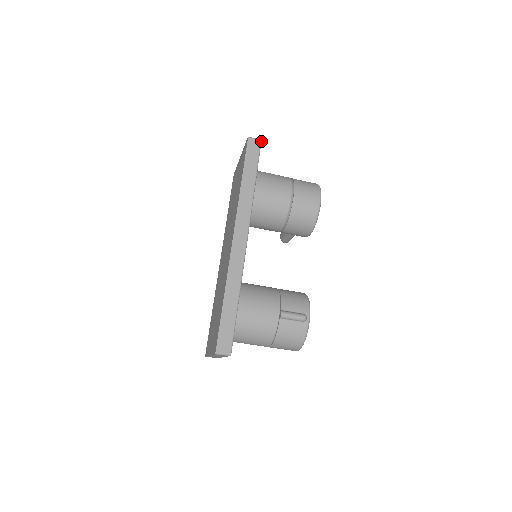
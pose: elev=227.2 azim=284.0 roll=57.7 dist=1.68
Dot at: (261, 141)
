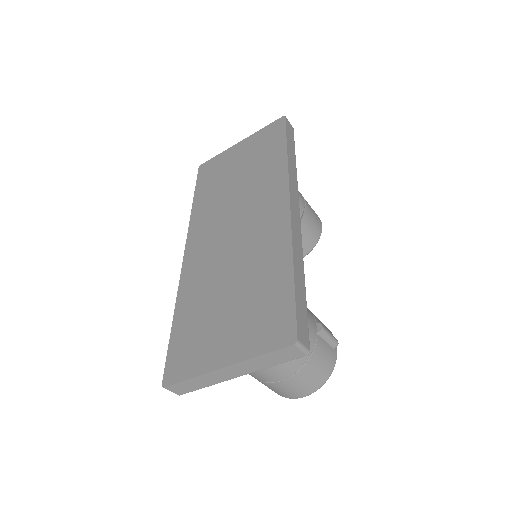
Dot at: (293, 129)
